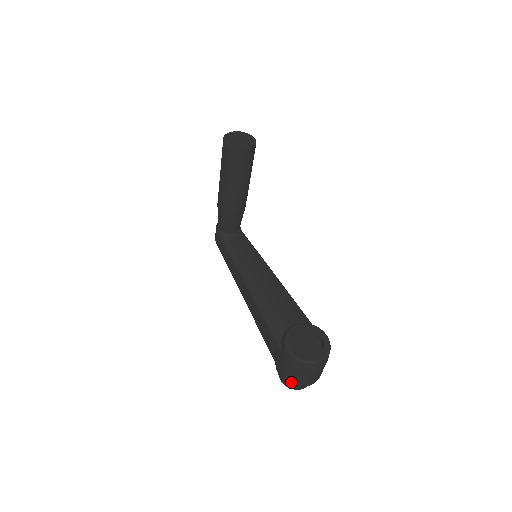
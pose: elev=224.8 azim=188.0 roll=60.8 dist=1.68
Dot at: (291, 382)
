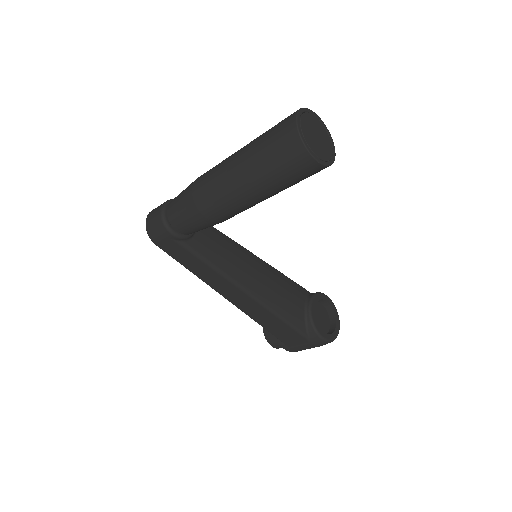
Dot at: occluded
